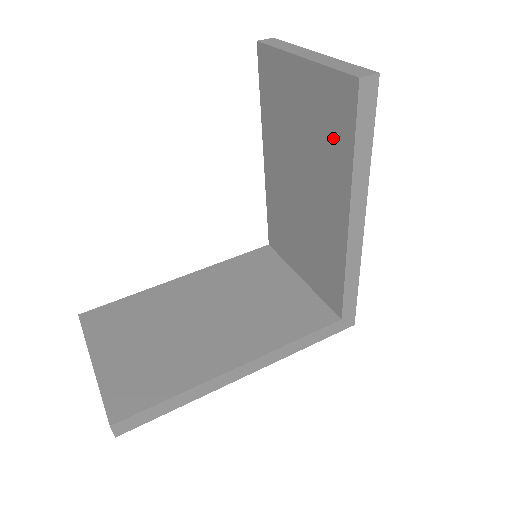
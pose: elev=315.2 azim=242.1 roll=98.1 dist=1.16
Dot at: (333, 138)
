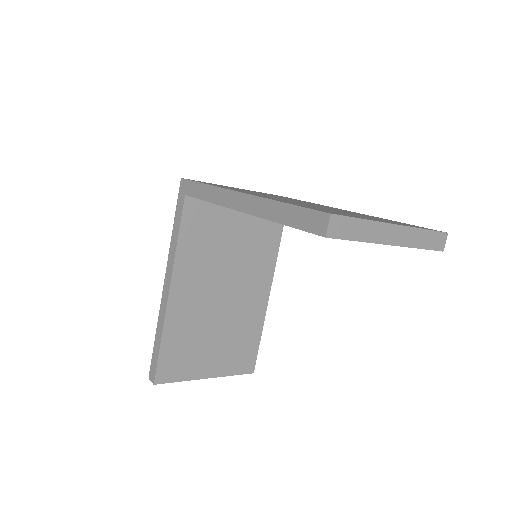
Dot at: occluded
